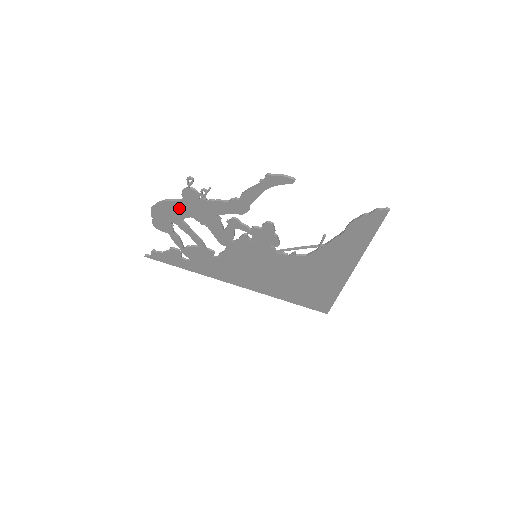
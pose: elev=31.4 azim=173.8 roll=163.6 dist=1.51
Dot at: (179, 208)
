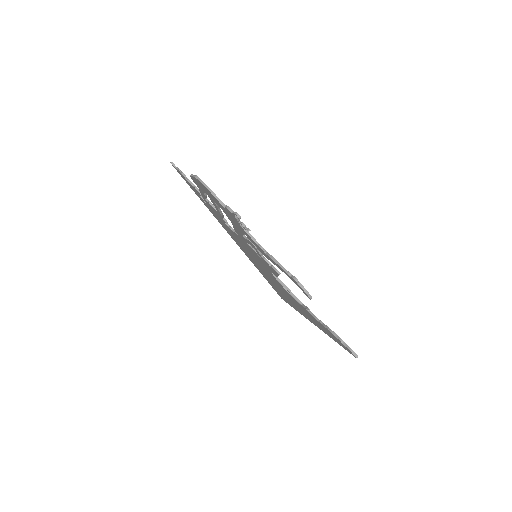
Dot at: (218, 202)
